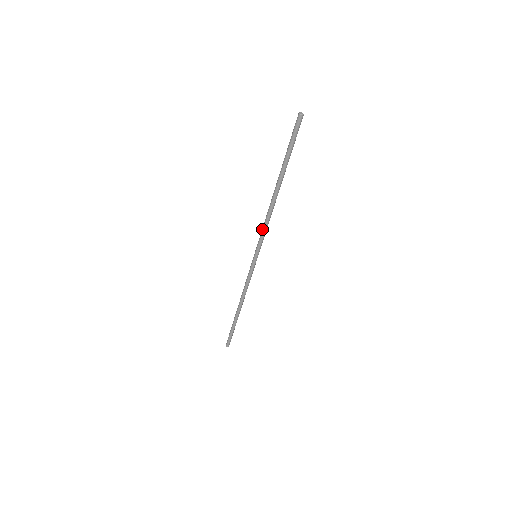
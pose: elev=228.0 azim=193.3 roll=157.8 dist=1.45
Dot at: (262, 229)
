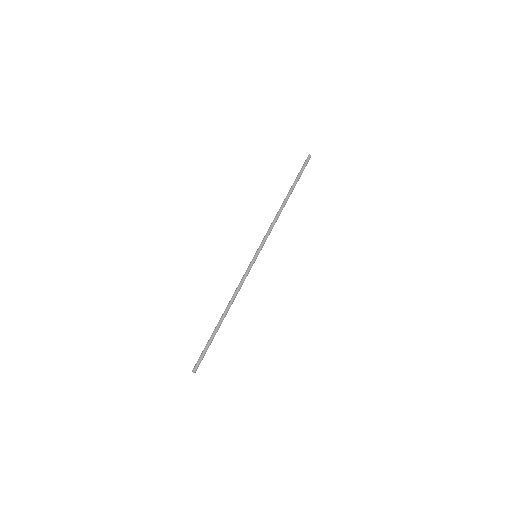
Dot at: (269, 230)
